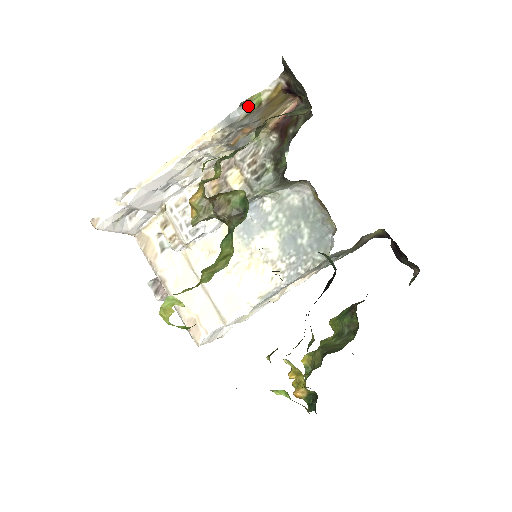
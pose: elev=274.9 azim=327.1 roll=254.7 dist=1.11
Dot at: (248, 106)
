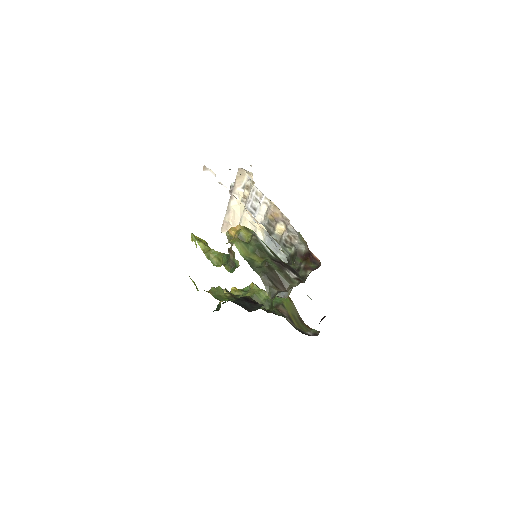
Dot at: occluded
